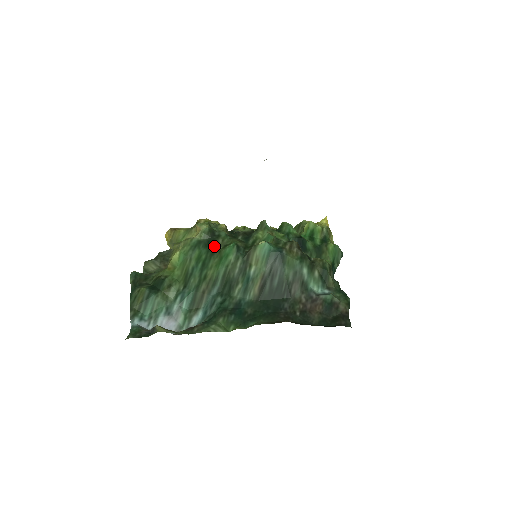
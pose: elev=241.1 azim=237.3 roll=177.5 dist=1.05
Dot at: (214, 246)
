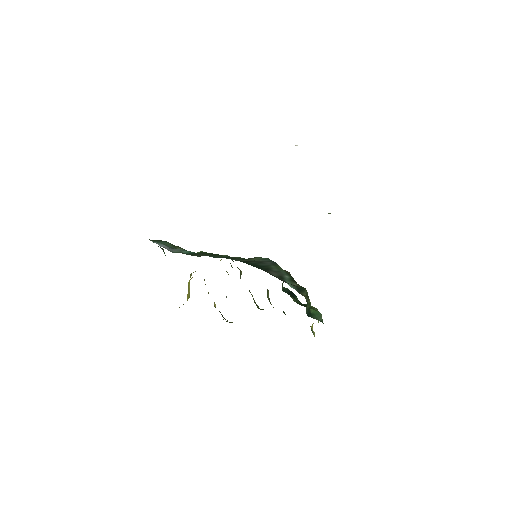
Dot at: occluded
